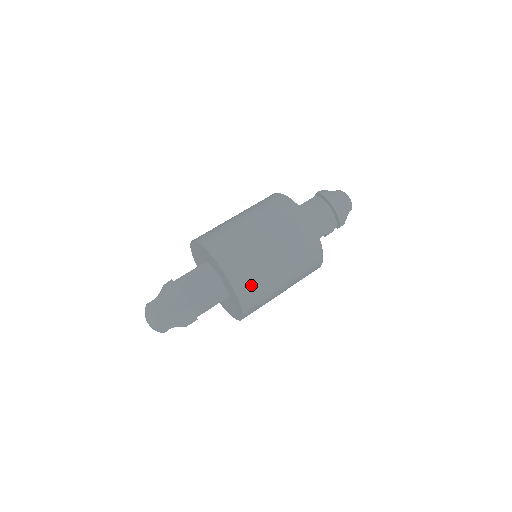
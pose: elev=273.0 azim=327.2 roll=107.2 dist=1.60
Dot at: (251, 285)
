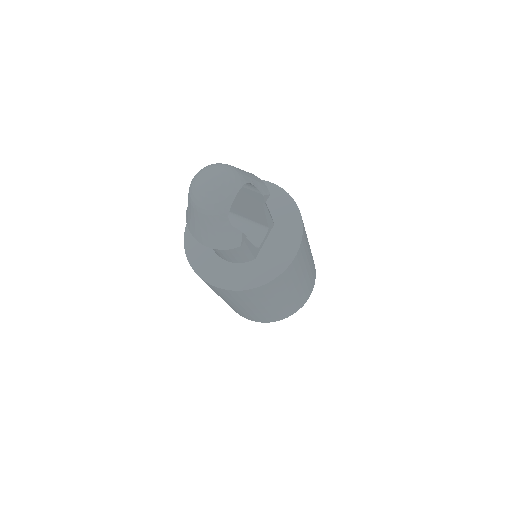
Dot at: occluded
